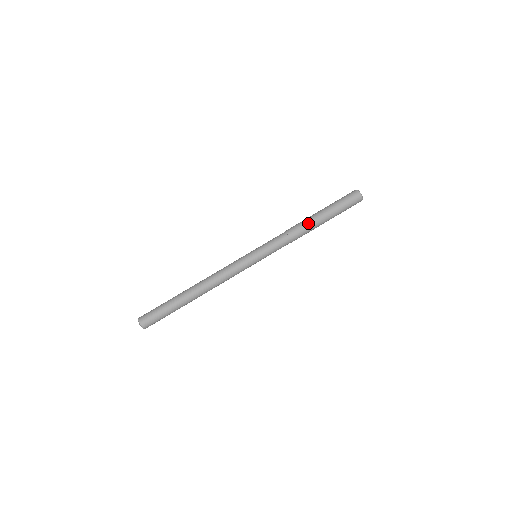
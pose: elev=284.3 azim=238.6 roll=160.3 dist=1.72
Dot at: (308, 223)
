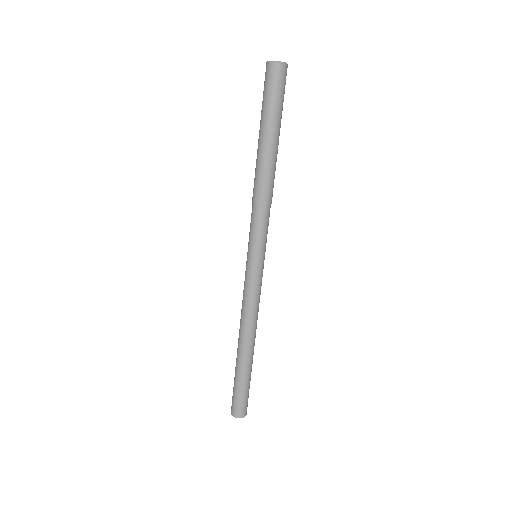
Dot at: (268, 168)
